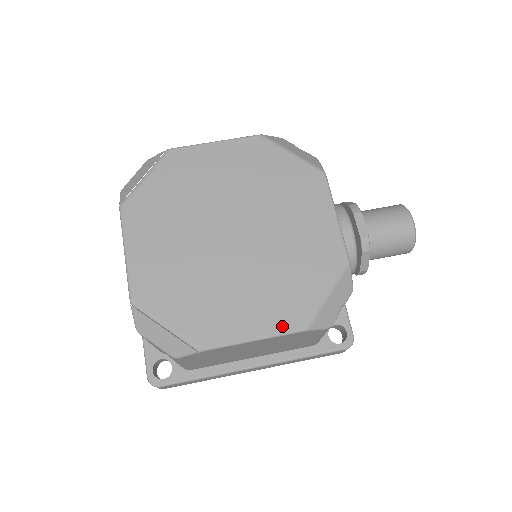
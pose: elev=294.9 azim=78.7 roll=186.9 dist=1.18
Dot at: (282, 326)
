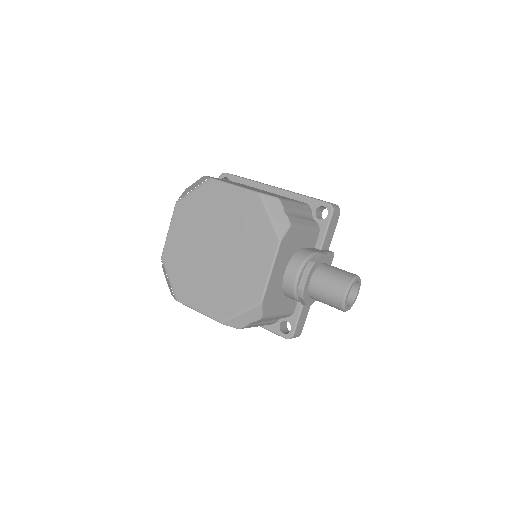
Dot at: (212, 314)
